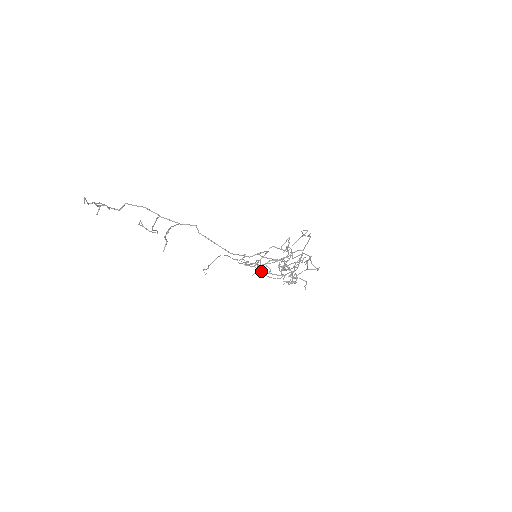
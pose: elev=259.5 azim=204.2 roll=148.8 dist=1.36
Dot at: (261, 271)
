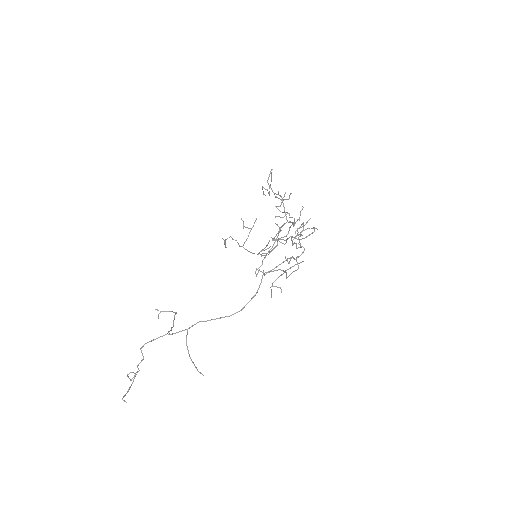
Dot at: occluded
